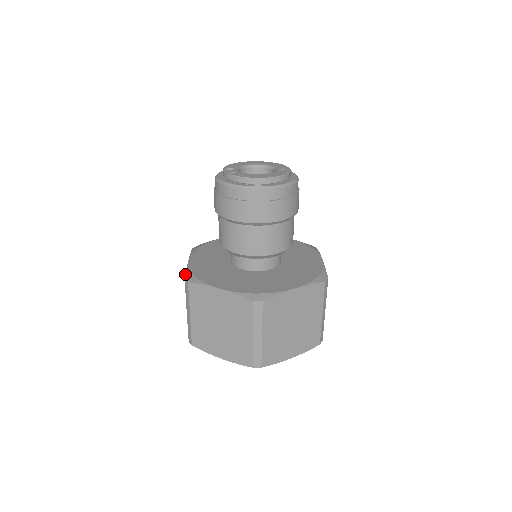
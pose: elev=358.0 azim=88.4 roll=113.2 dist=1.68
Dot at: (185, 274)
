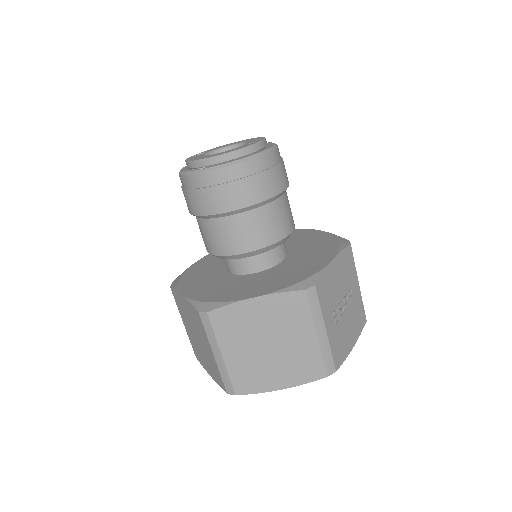
Dot at: (176, 278)
